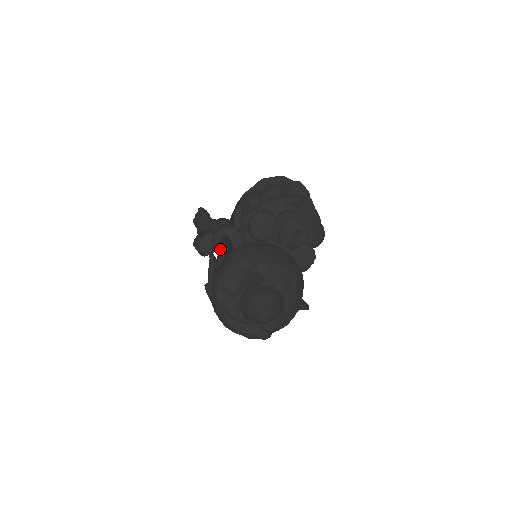
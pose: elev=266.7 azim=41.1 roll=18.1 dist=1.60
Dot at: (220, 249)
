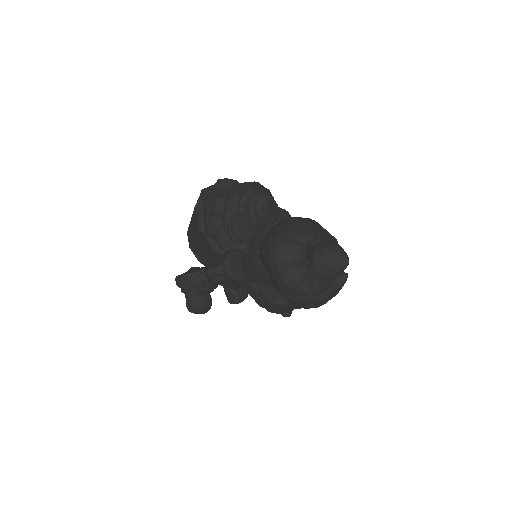
Dot at: (257, 265)
